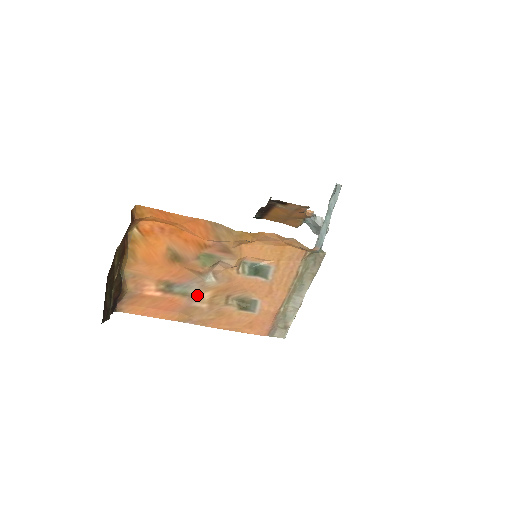
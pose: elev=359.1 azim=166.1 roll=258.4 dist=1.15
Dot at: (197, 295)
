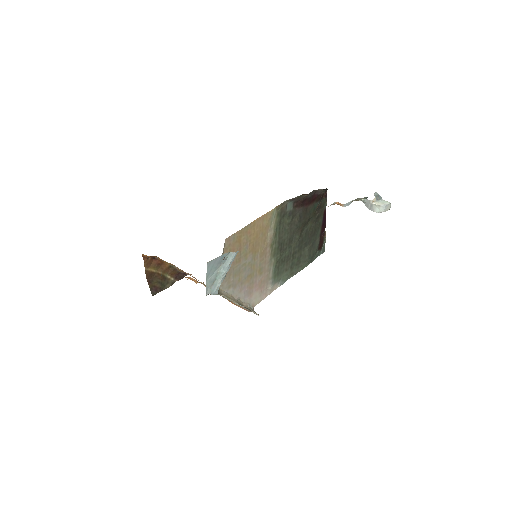
Dot at: occluded
